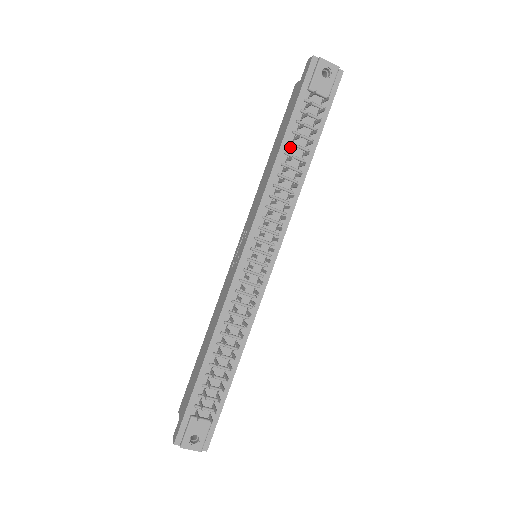
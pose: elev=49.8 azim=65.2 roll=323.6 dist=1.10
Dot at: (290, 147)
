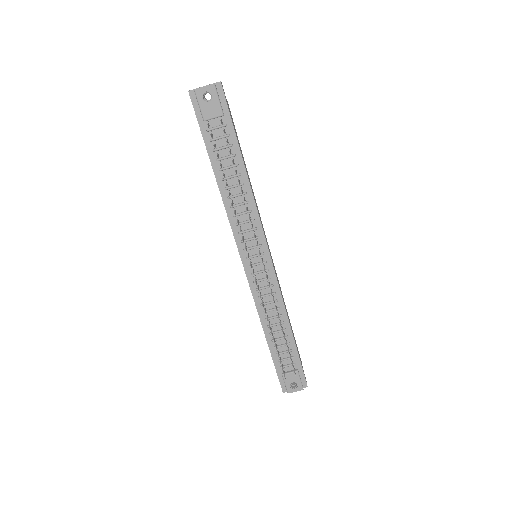
Dot at: (222, 172)
